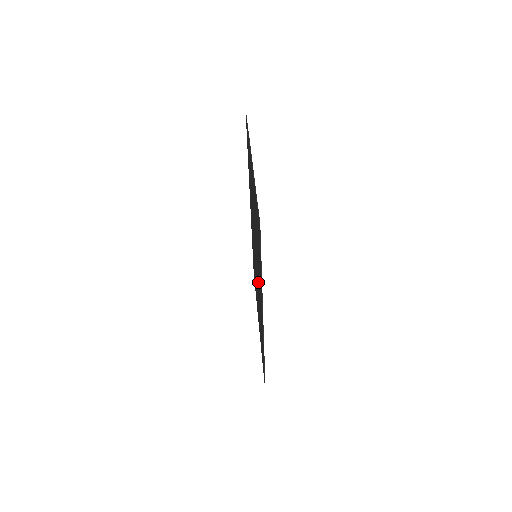
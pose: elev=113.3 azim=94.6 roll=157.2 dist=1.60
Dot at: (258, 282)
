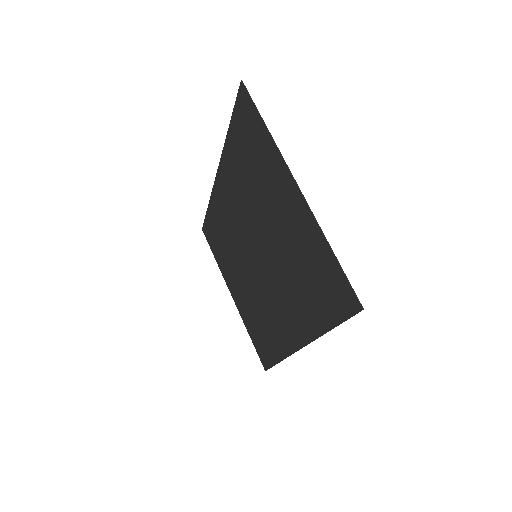
Dot at: (273, 294)
